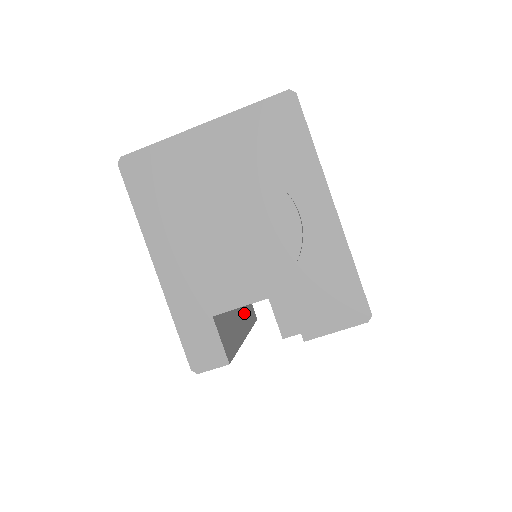
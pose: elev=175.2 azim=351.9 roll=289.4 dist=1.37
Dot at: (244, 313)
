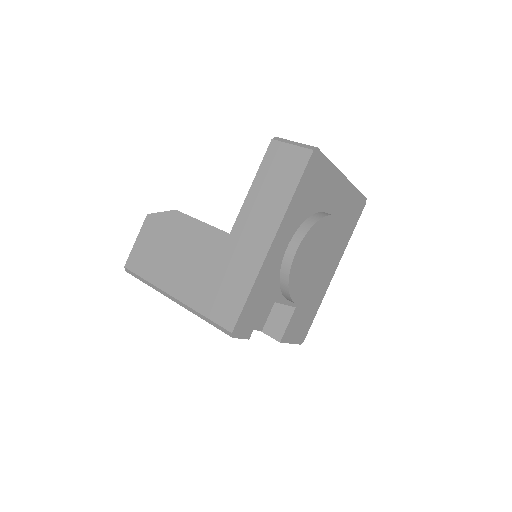
Dot at: occluded
